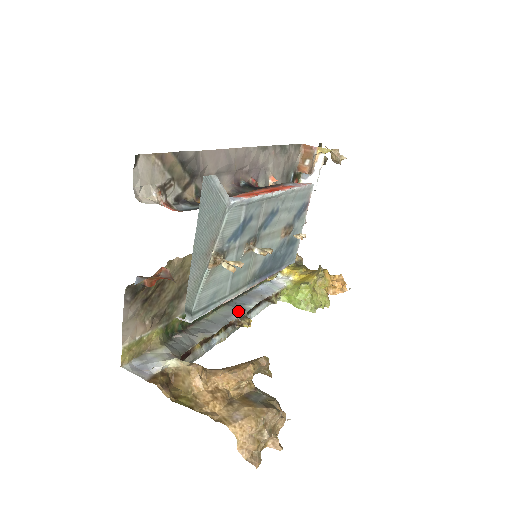
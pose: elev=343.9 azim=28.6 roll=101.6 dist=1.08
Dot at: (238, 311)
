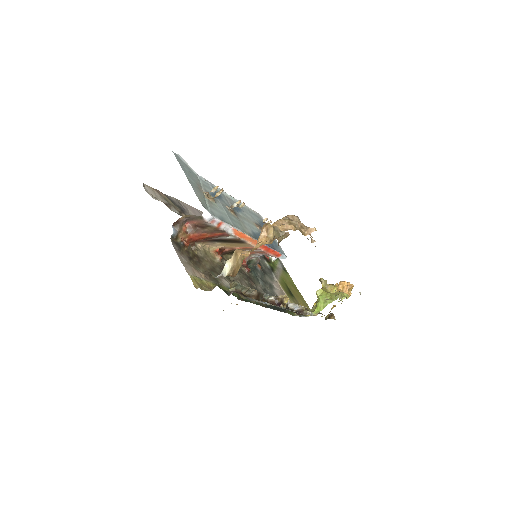
Dot at: occluded
